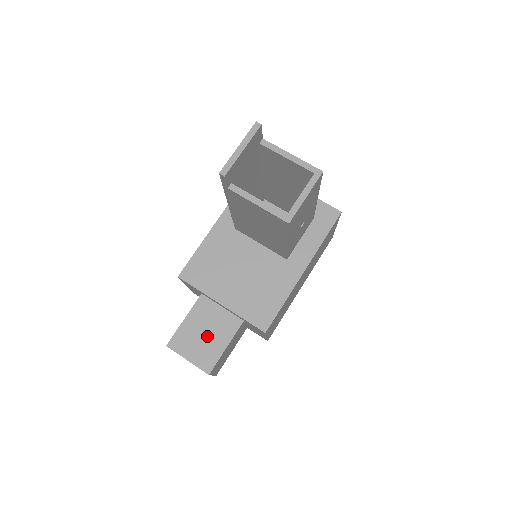
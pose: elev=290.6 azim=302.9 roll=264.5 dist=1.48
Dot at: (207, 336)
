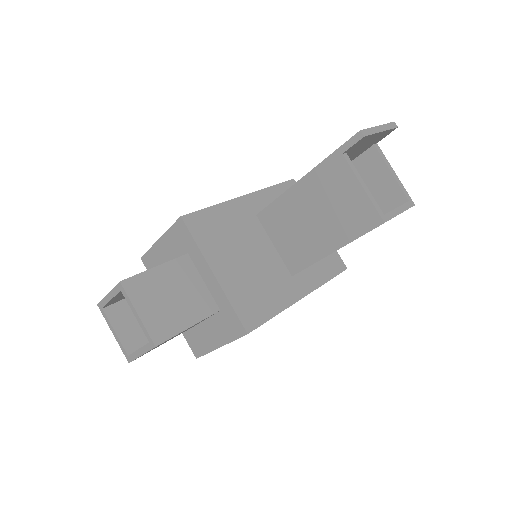
Dot at: (174, 301)
